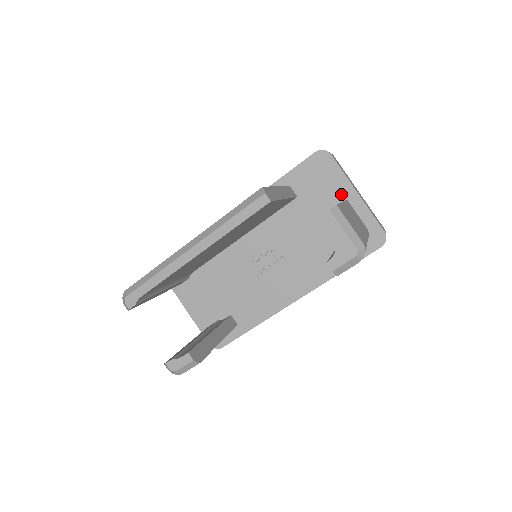
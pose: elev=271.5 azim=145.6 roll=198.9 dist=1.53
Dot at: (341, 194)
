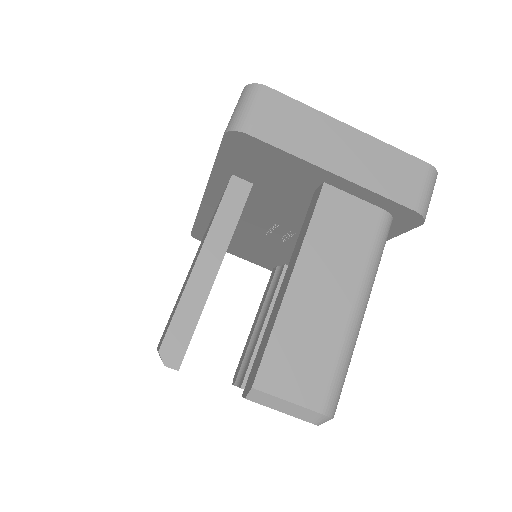
Dot at: (309, 177)
